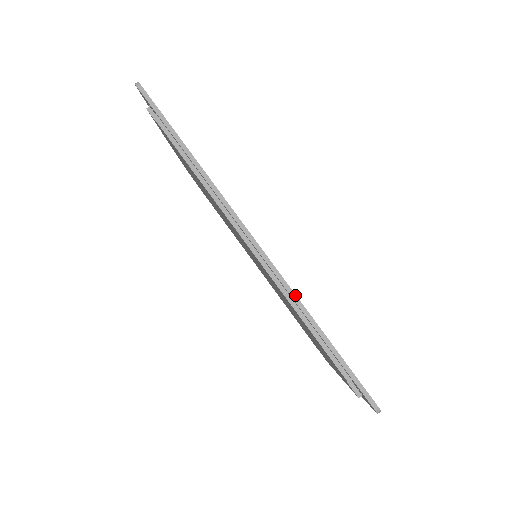
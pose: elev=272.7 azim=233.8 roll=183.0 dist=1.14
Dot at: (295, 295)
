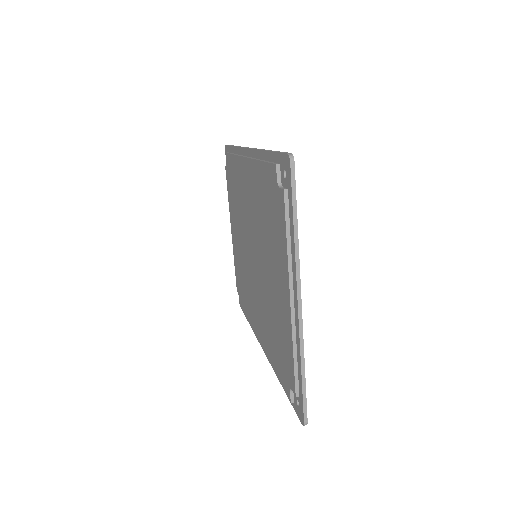
Dot at: (261, 149)
